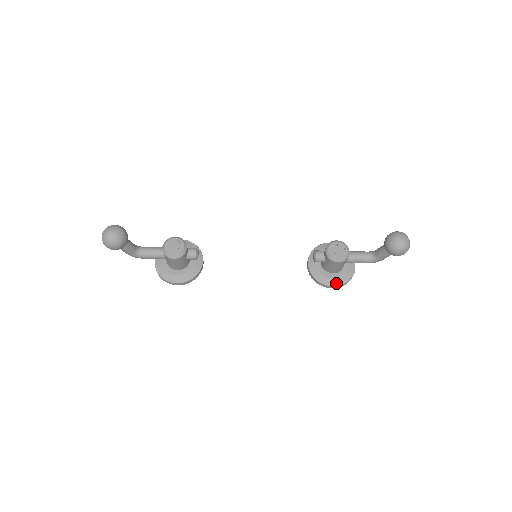
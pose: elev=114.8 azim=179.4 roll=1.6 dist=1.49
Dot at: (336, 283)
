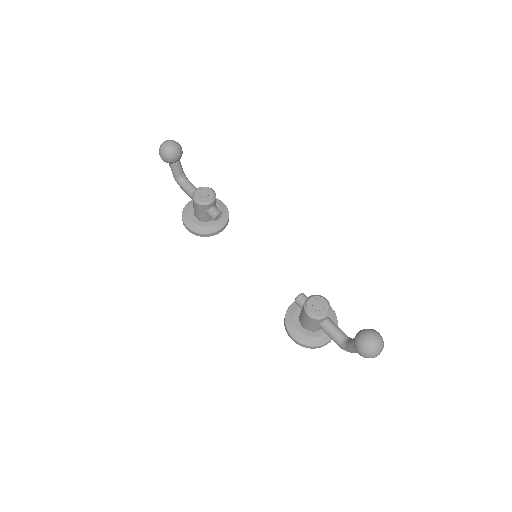
Dot at: (297, 337)
